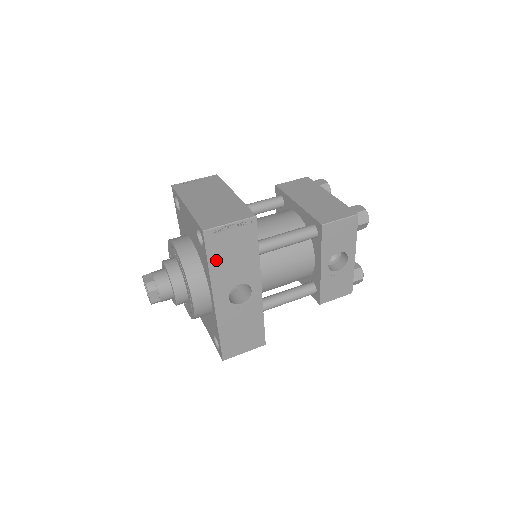
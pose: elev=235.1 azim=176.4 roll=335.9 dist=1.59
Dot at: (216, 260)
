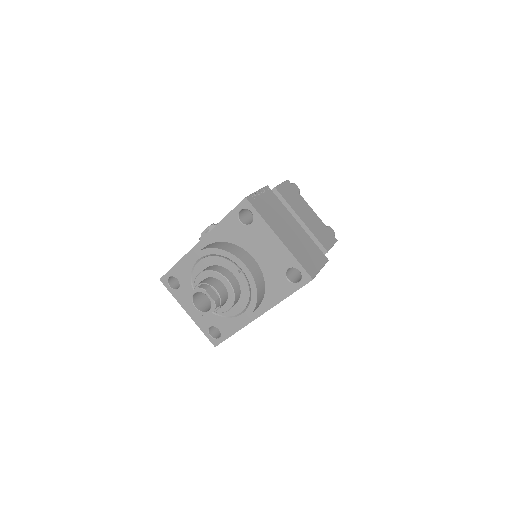
Dot at: occluded
